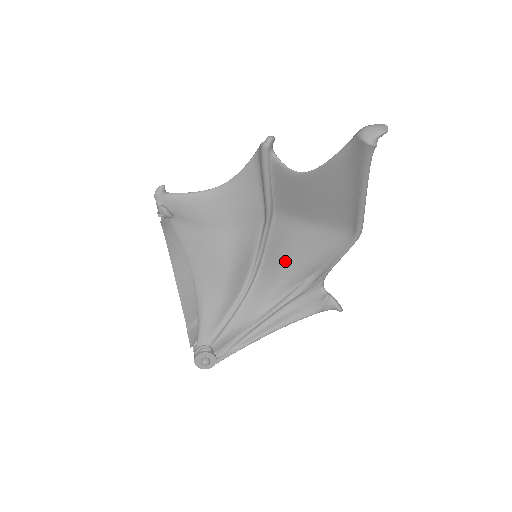
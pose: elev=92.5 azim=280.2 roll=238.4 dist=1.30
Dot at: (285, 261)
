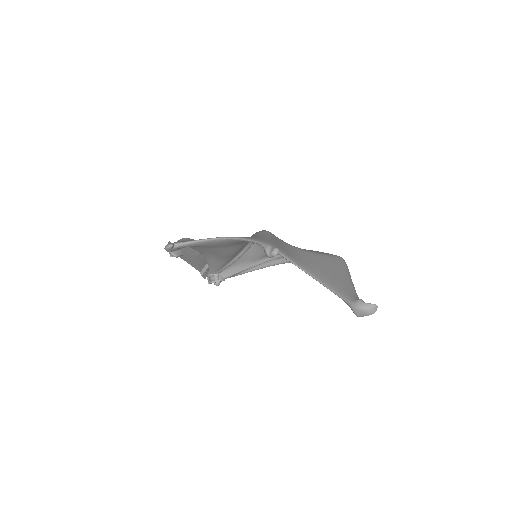
Dot at: occluded
